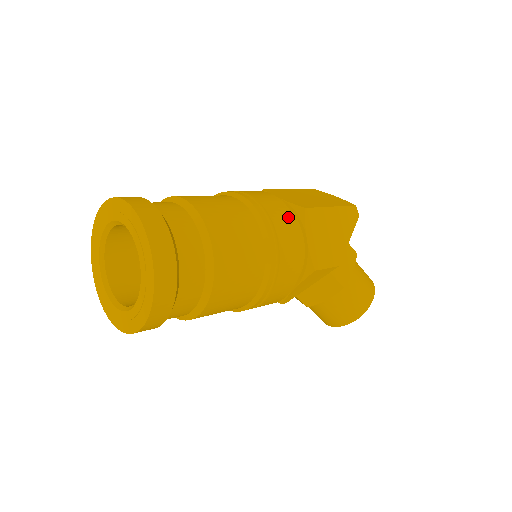
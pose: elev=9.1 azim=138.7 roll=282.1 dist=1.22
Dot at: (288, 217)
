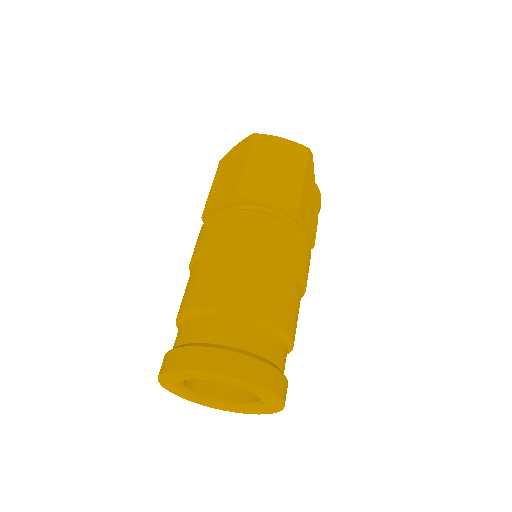
Dot at: (298, 236)
